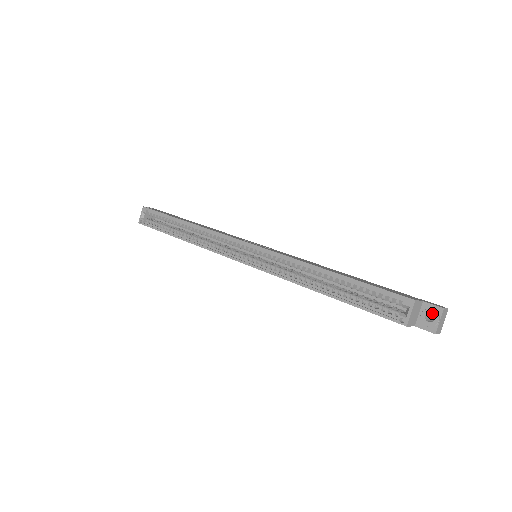
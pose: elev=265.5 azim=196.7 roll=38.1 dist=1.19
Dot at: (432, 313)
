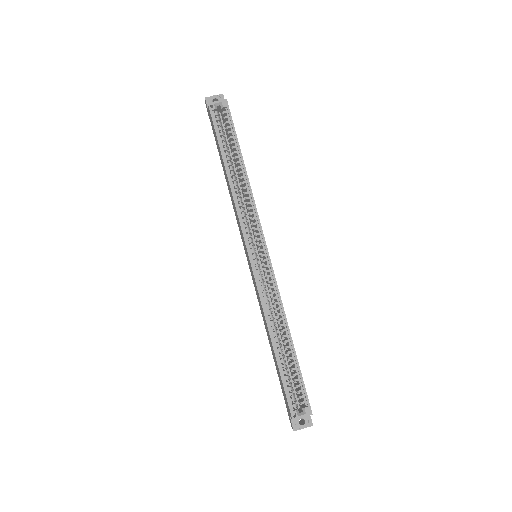
Dot at: (306, 421)
